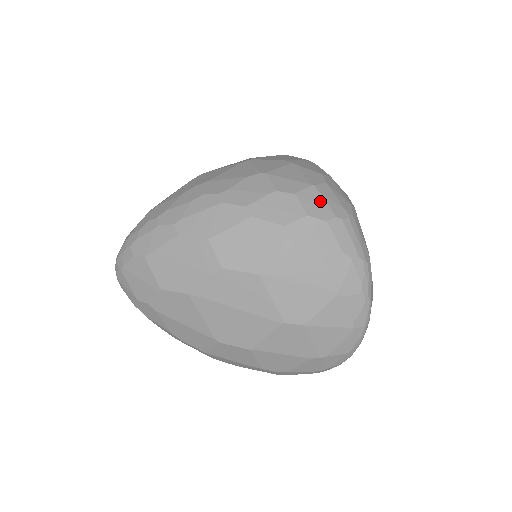
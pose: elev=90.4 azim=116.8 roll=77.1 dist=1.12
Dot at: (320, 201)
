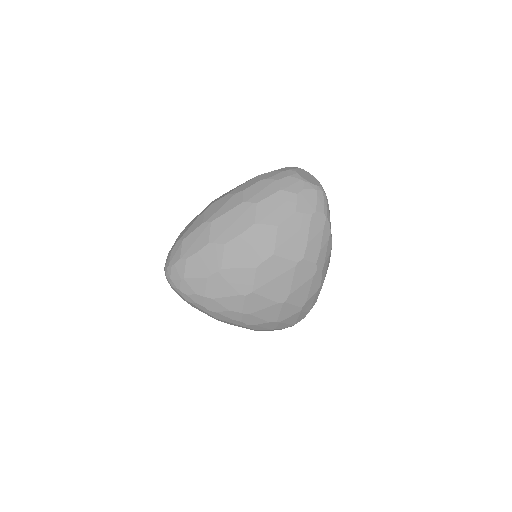
Dot at: occluded
